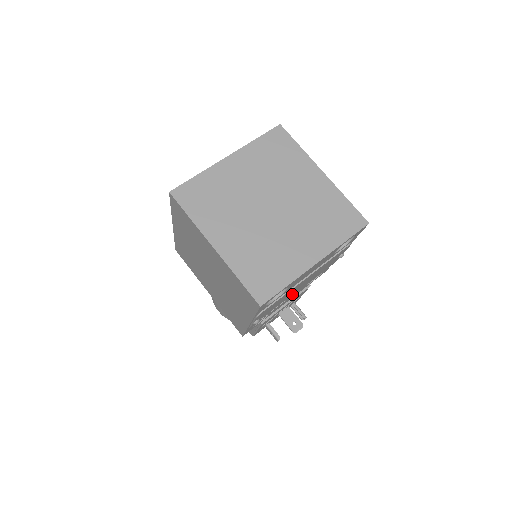
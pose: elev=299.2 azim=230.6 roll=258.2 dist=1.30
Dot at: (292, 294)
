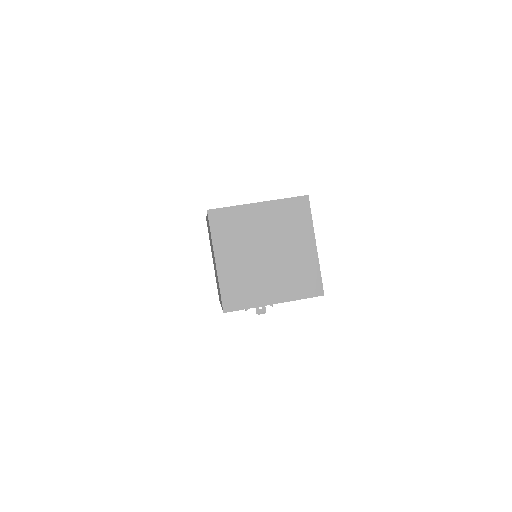
Dot at: occluded
